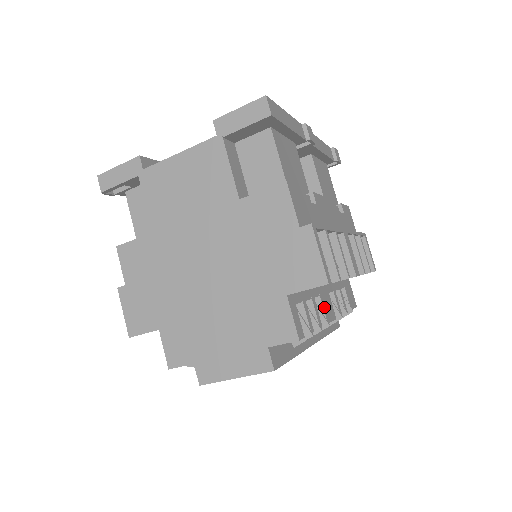
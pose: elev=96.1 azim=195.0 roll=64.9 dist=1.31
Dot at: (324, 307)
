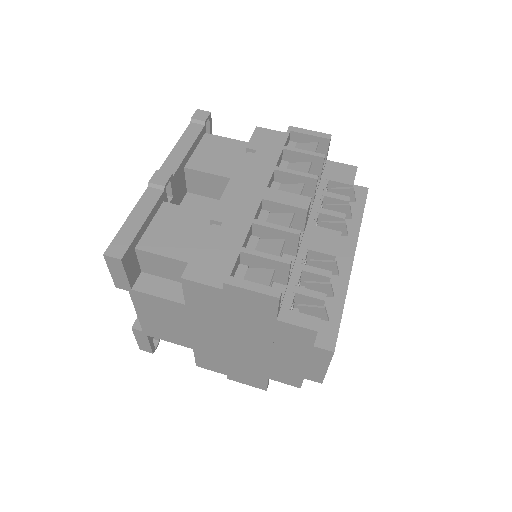
Dot at: (320, 250)
